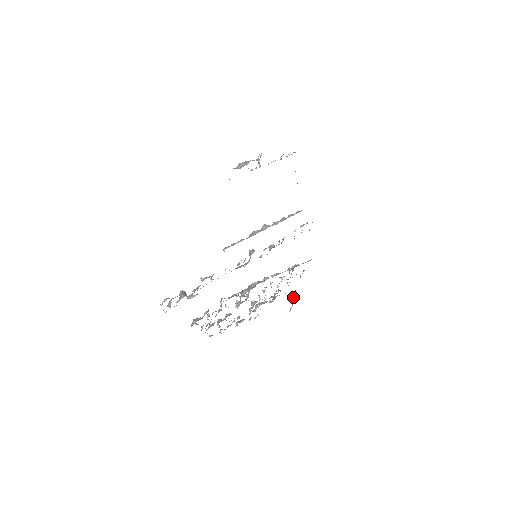
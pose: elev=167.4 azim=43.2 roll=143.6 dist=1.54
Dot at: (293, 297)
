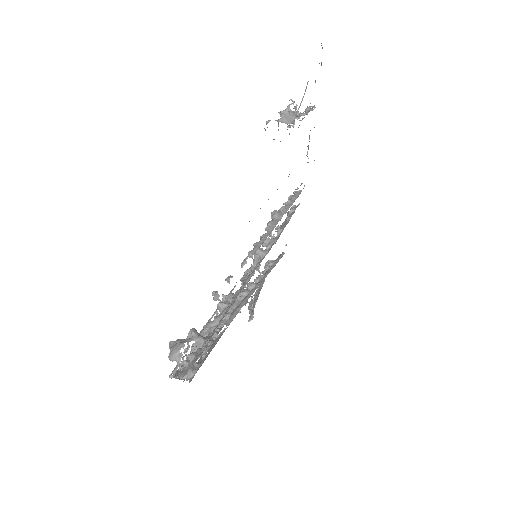
Dot at: (253, 301)
